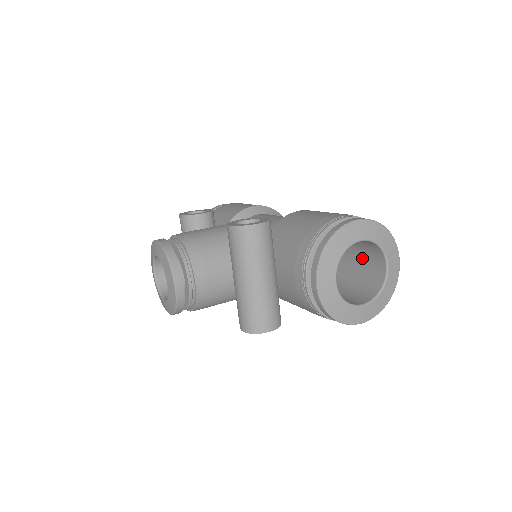
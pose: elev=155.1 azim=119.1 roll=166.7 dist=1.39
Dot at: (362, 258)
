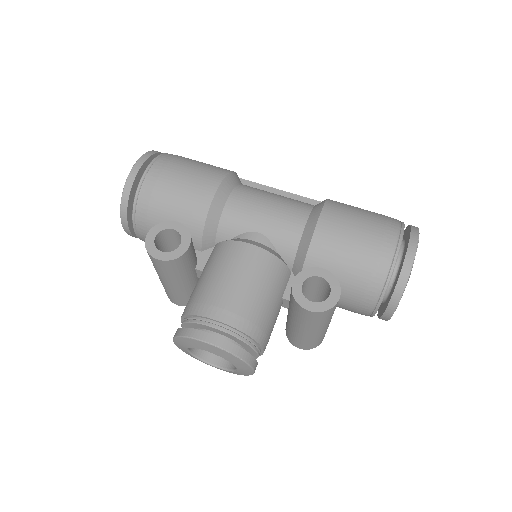
Dot at: occluded
